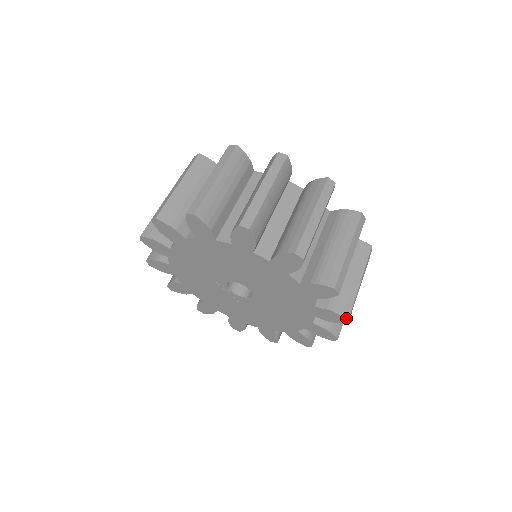
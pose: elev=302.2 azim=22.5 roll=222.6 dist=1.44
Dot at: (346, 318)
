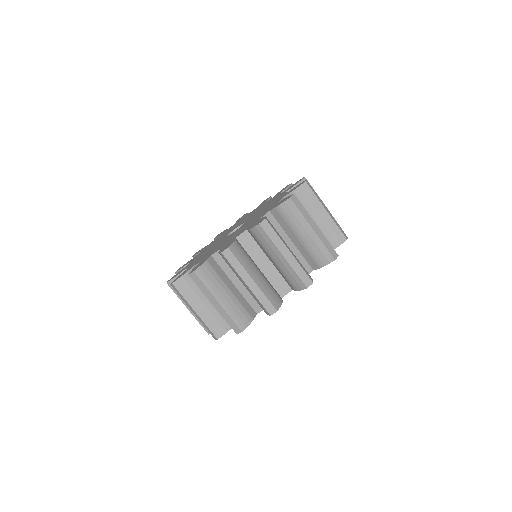
Dot at: occluded
